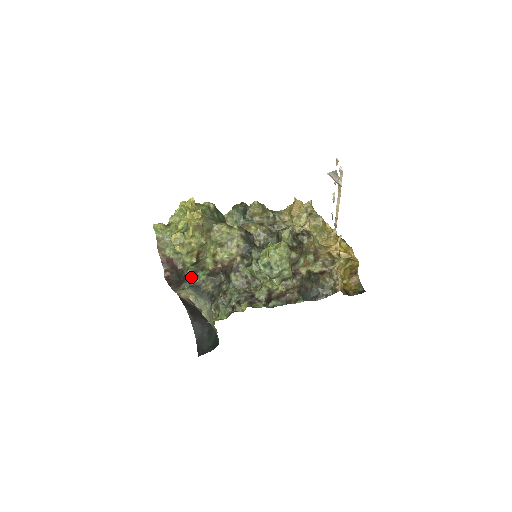
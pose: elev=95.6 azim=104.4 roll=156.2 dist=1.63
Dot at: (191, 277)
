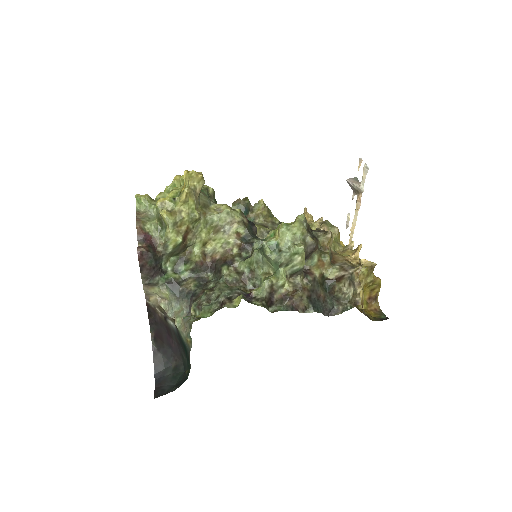
Dot at: (169, 272)
